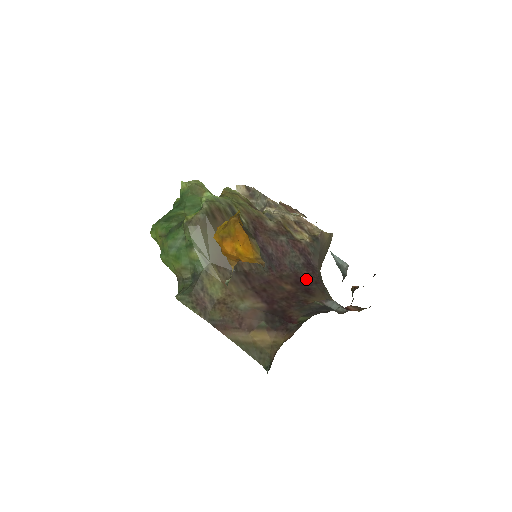
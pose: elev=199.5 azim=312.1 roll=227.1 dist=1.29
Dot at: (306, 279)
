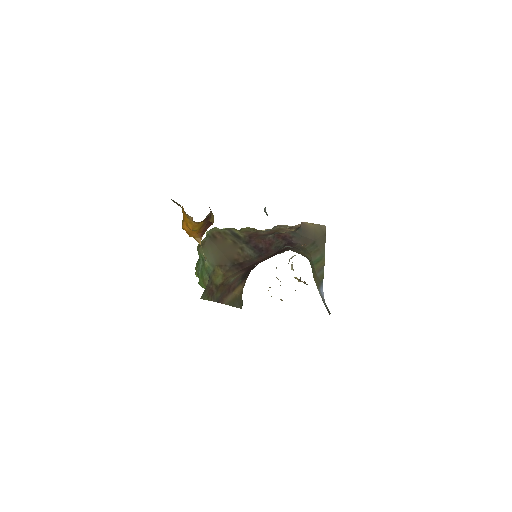
Dot at: (282, 250)
